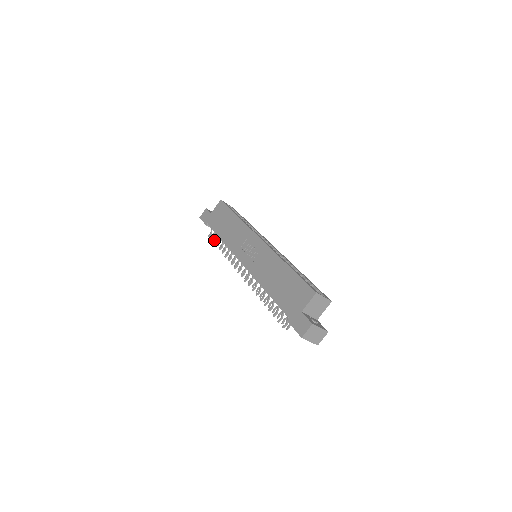
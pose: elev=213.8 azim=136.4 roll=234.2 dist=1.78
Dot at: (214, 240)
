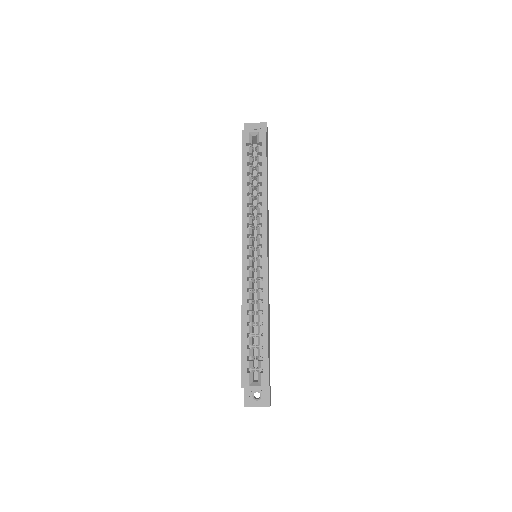
Dot at: occluded
